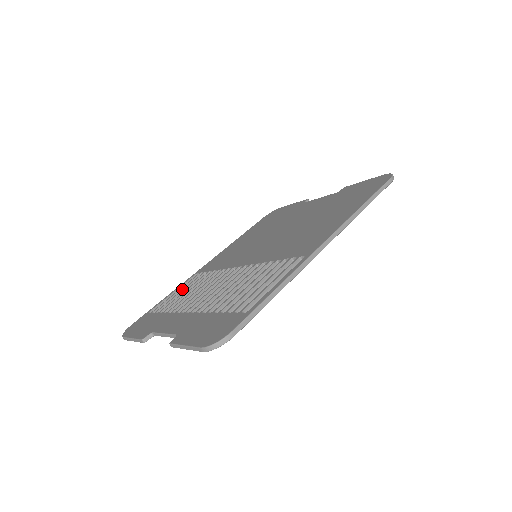
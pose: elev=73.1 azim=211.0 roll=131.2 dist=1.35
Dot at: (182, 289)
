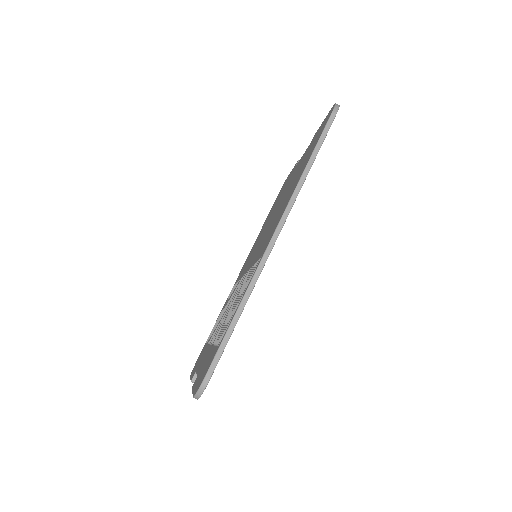
Dot at: occluded
